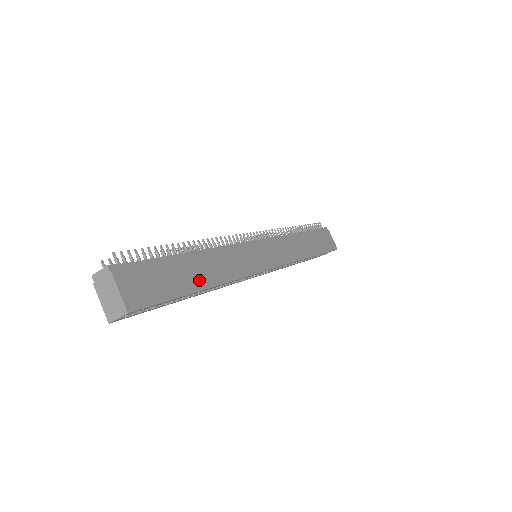
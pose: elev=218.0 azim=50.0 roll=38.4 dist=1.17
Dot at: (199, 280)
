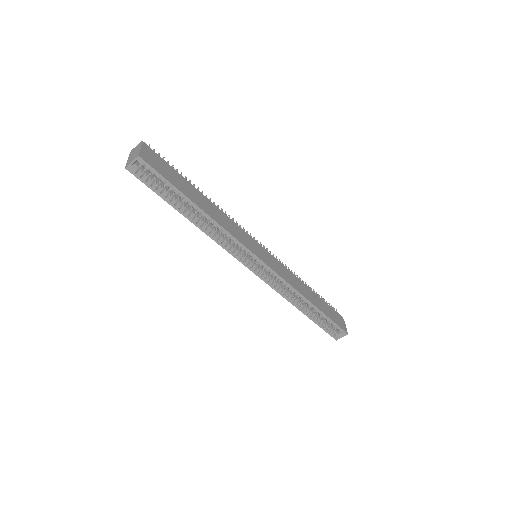
Dot at: (197, 200)
